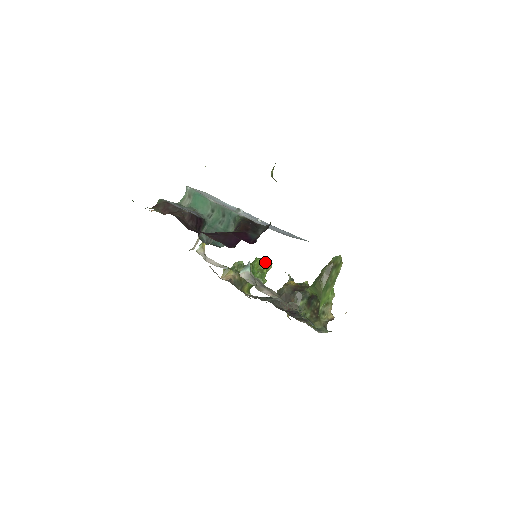
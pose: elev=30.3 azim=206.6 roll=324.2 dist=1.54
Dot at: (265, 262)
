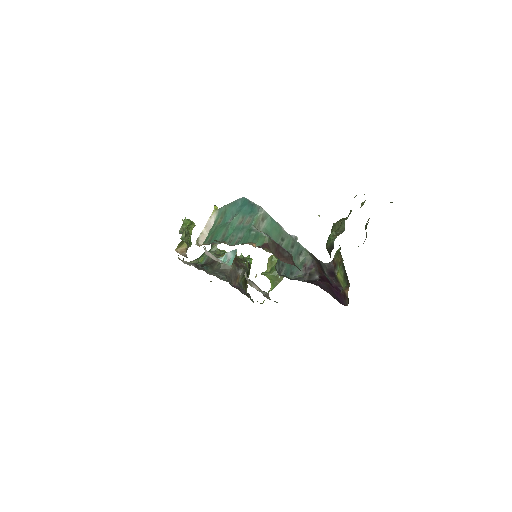
Dot at: (193, 224)
